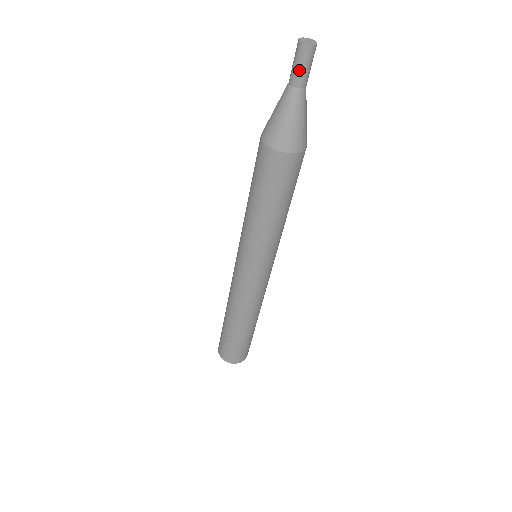
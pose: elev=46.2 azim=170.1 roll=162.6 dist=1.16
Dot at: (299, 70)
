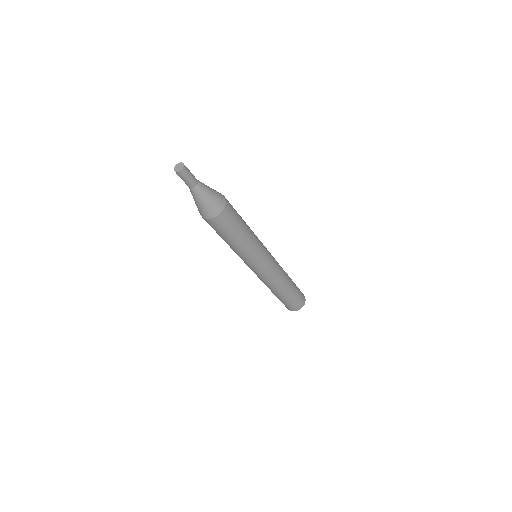
Dot at: (183, 180)
